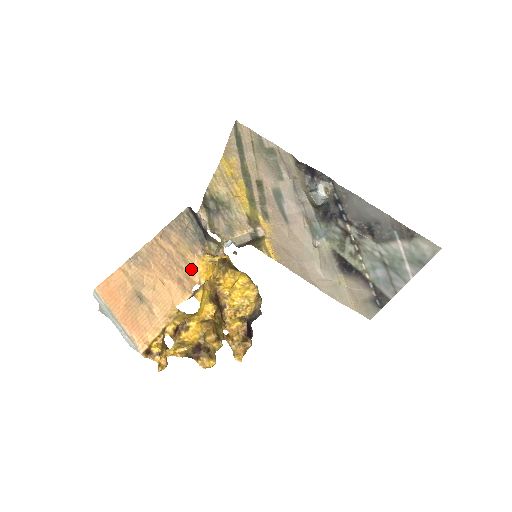
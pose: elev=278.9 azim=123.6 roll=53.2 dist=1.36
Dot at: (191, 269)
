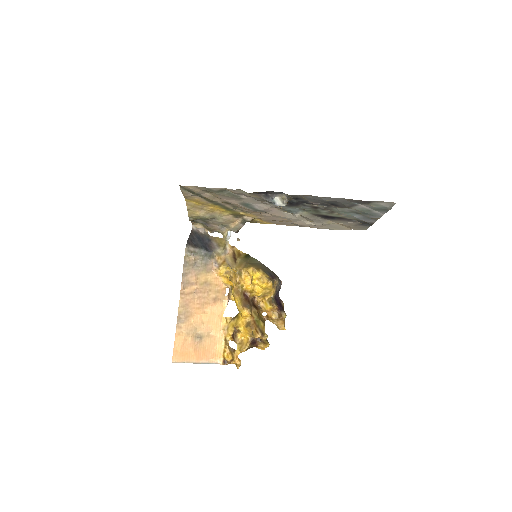
Dot at: (216, 284)
